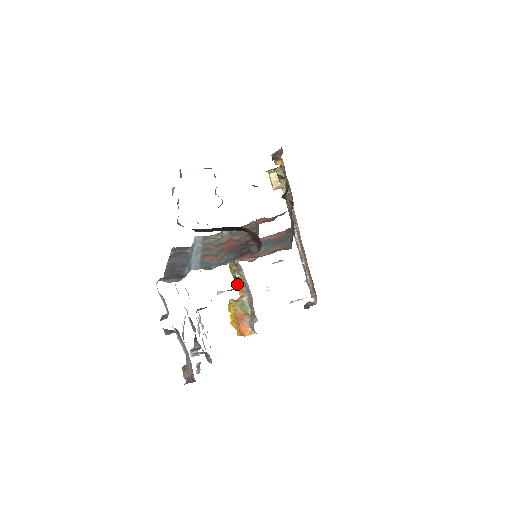
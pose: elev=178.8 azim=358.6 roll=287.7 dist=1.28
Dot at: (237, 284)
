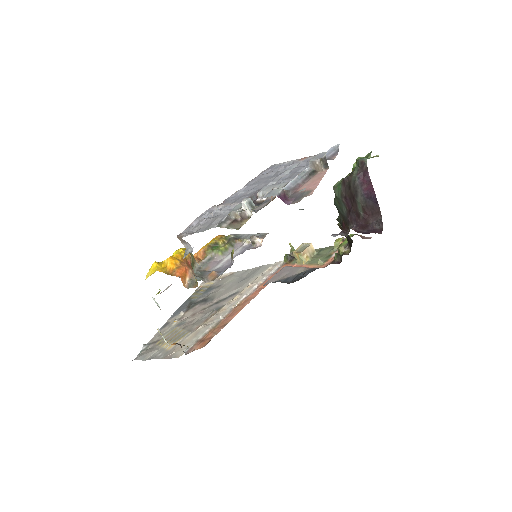
Dot at: (203, 251)
